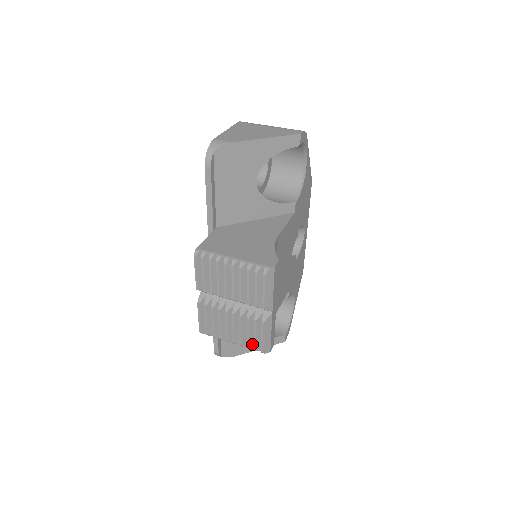
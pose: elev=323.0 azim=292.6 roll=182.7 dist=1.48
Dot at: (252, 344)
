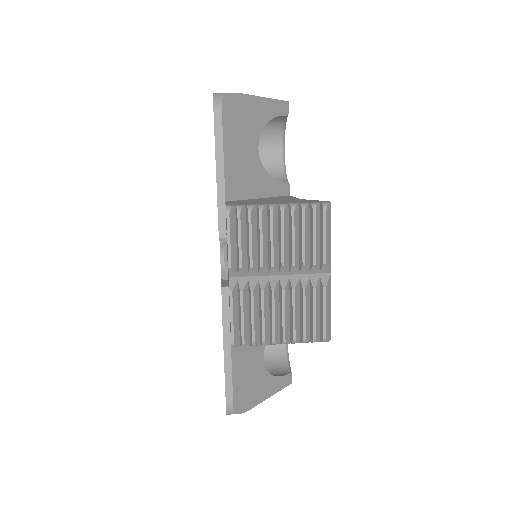
Dot at: (308, 334)
